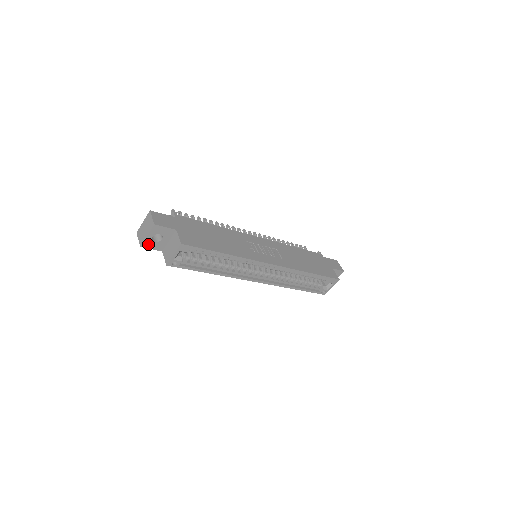
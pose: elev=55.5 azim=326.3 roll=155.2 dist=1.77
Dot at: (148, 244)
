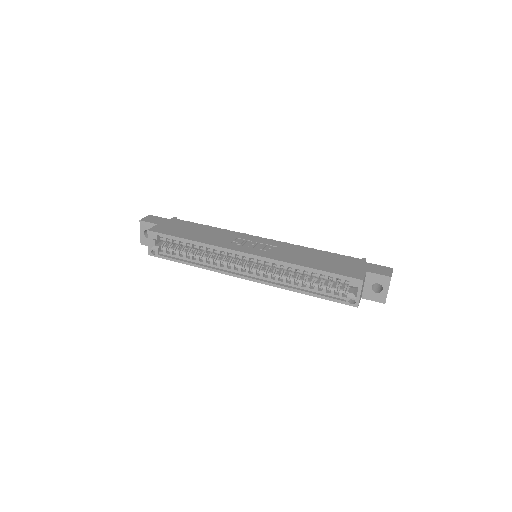
Dot at: (145, 241)
